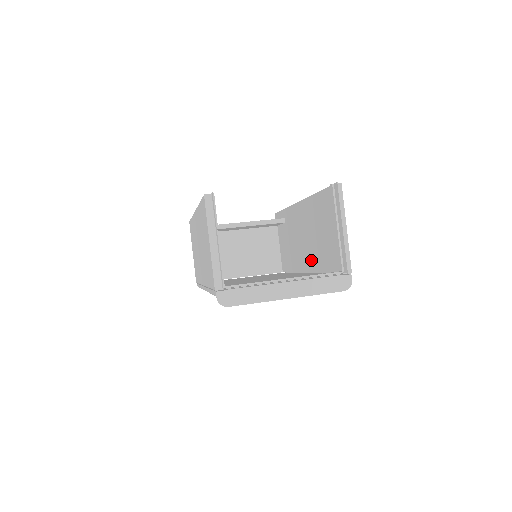
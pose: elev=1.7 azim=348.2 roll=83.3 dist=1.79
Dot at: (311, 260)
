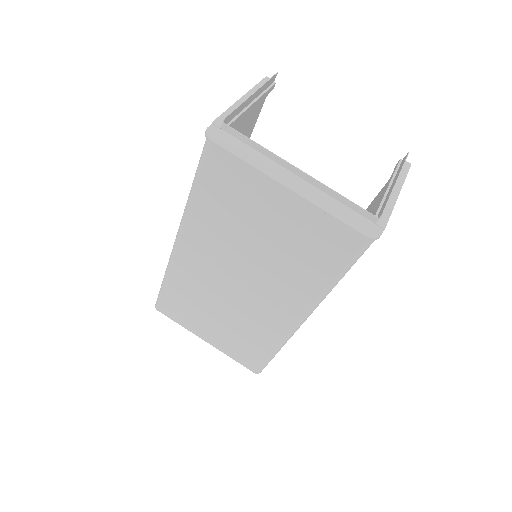
Dot at: occluded
